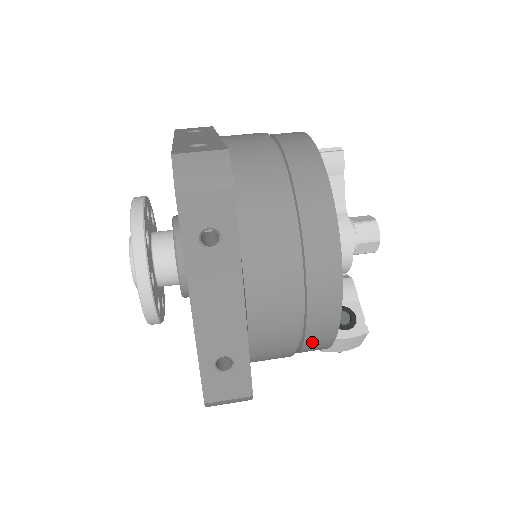
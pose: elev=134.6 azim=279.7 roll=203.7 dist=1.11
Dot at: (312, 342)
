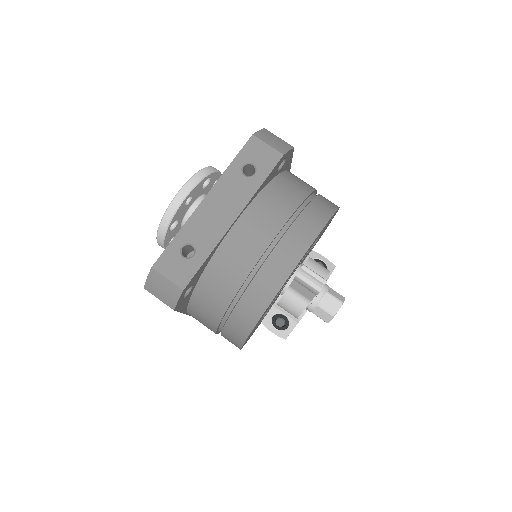
Dot at: occluded
